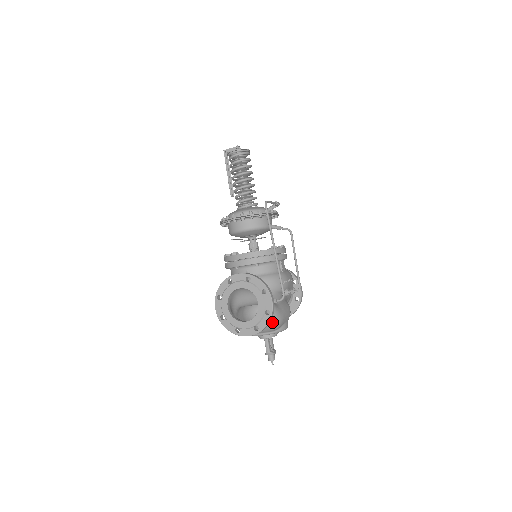
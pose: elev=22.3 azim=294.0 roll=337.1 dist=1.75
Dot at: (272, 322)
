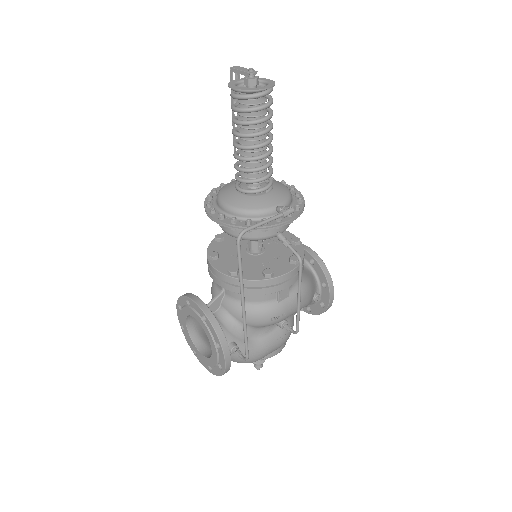
Dot at: (239, 362)
